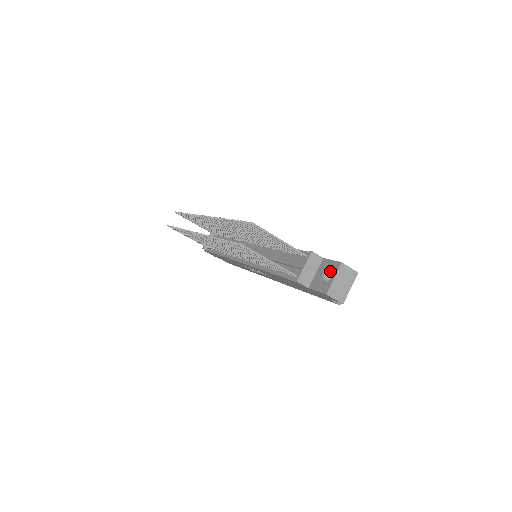
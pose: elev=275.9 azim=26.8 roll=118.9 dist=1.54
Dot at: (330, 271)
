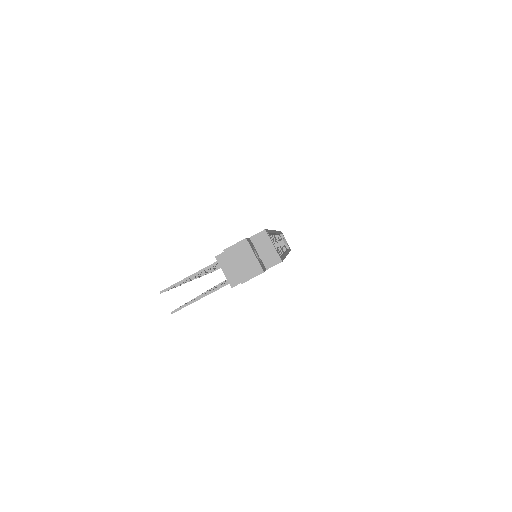
Dot at: occluded
